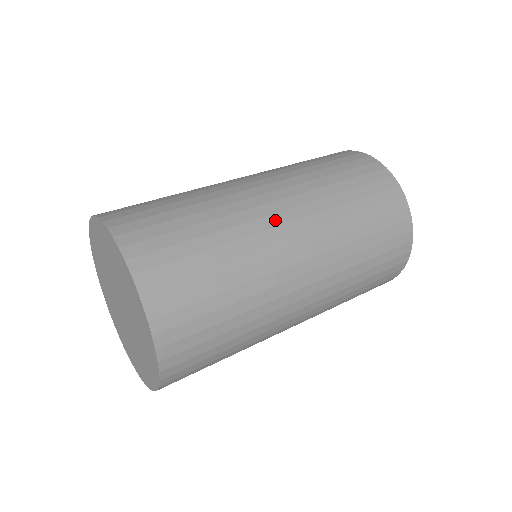
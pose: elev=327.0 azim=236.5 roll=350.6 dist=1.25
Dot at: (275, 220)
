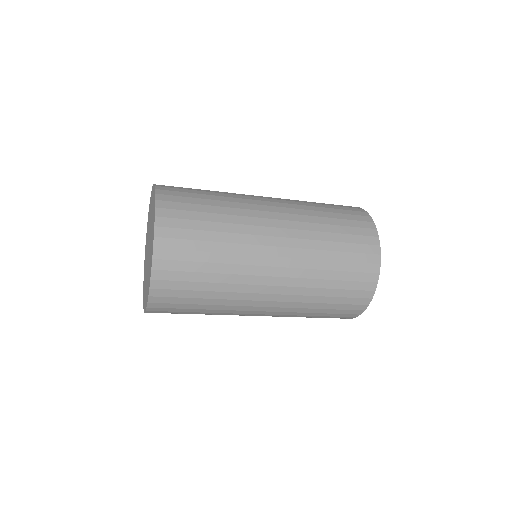
Dot at: occluded
